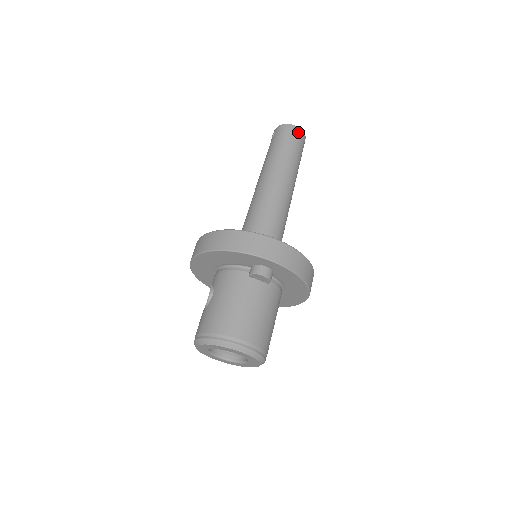
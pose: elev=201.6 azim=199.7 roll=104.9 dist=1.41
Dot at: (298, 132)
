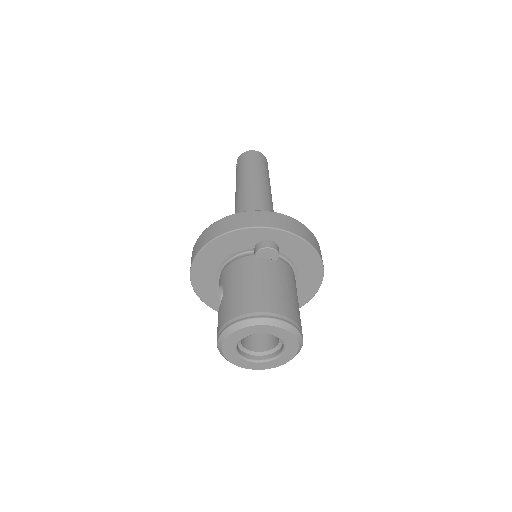
Dot at: (258, 154)
